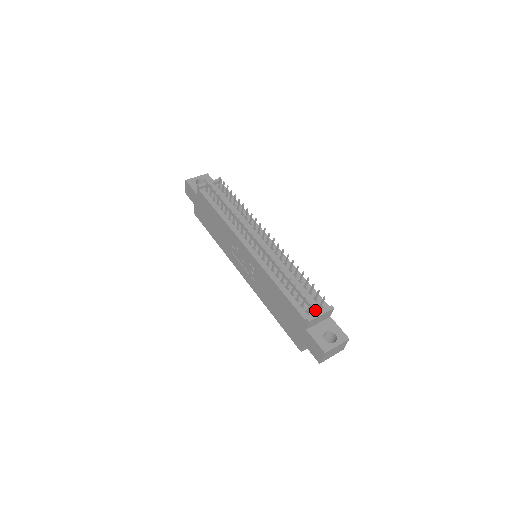
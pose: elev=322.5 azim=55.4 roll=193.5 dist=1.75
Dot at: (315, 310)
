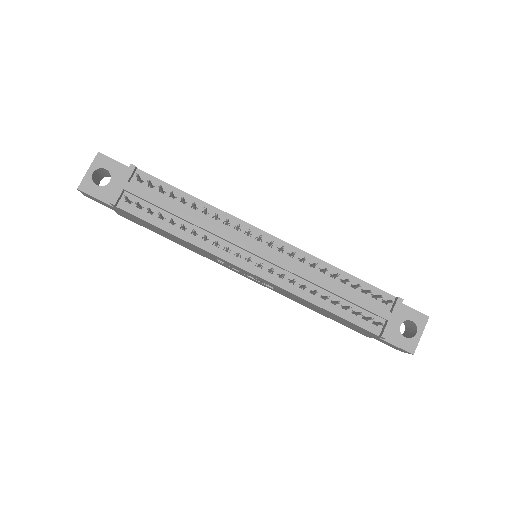
Dot at: (384, 318)
